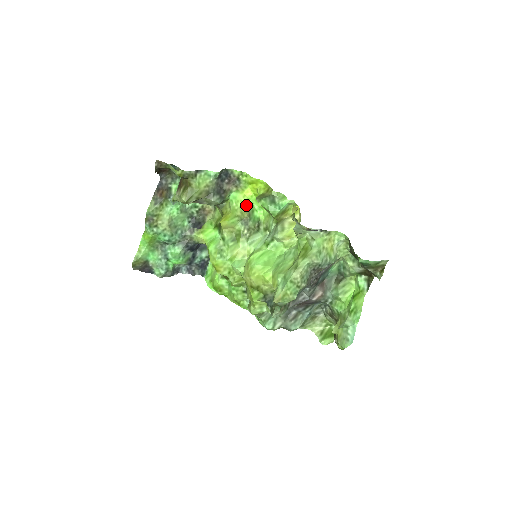
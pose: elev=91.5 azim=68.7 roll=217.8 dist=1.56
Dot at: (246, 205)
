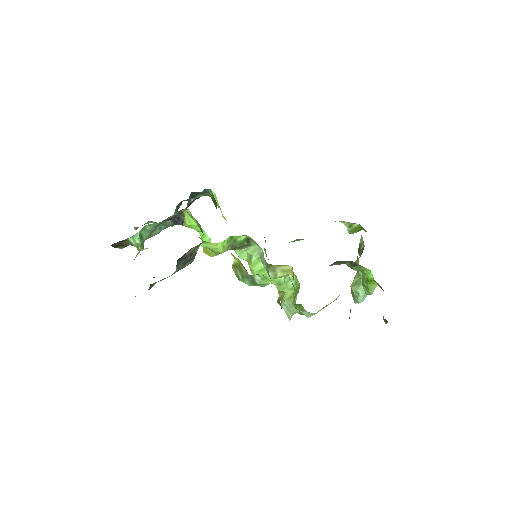
Dot at: (224, 247)
